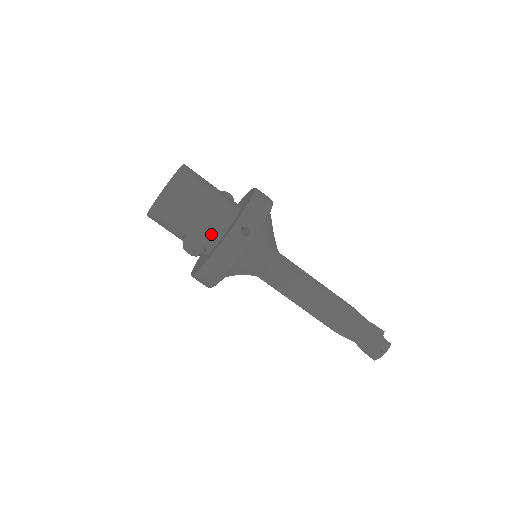
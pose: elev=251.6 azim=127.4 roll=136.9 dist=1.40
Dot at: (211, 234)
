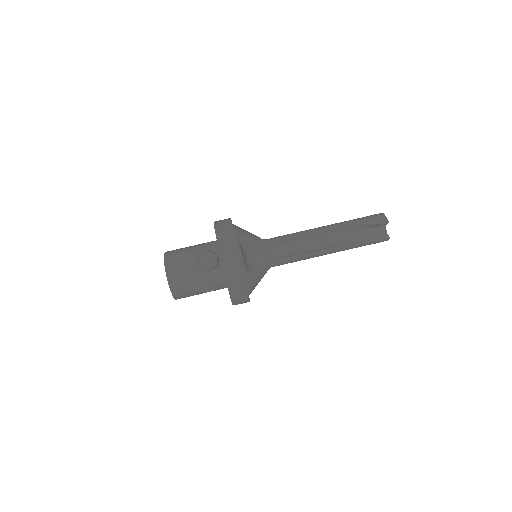
Dot at: (210, 244)
